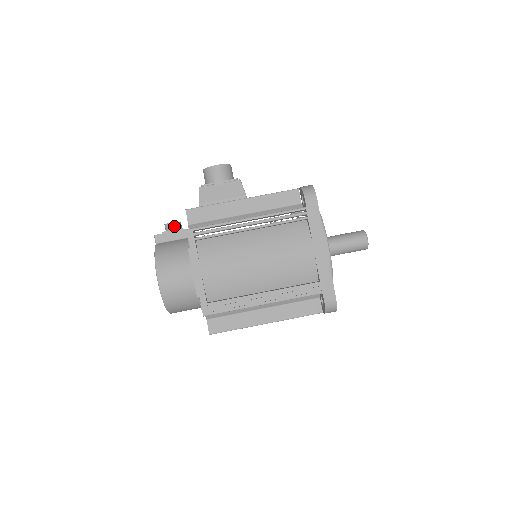
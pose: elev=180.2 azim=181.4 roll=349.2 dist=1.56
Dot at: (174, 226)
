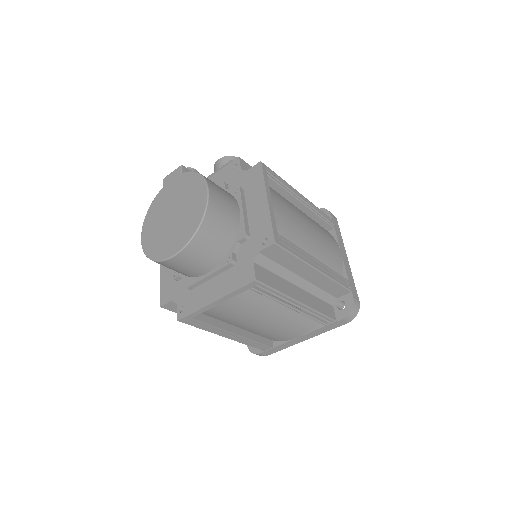
Dot at: occluded
